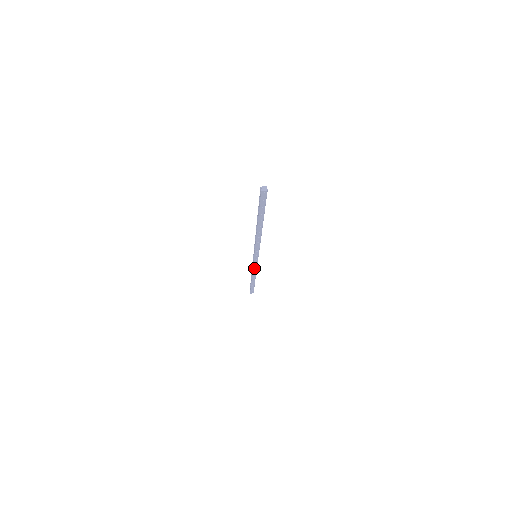
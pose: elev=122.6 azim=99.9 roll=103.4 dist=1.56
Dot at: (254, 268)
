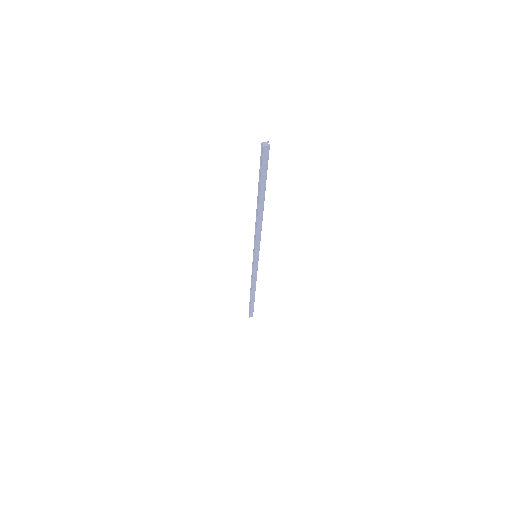
Dot at: (254, 275)
